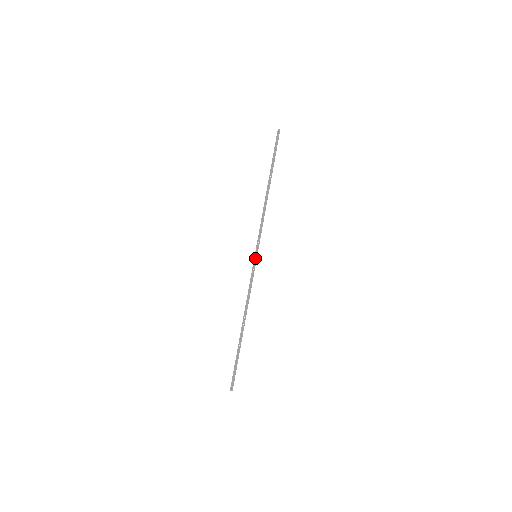
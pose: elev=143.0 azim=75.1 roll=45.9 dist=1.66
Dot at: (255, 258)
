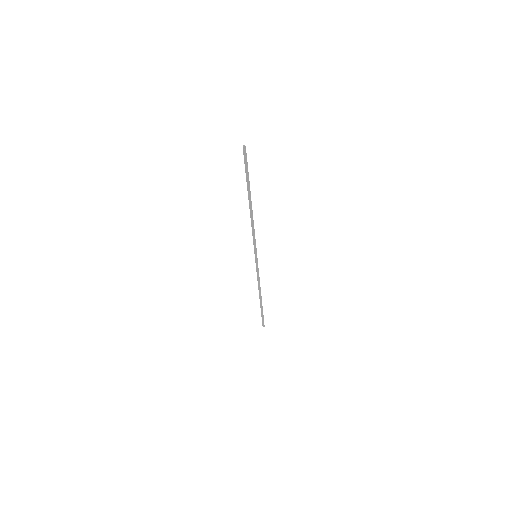
Dot at: (256, 258)
